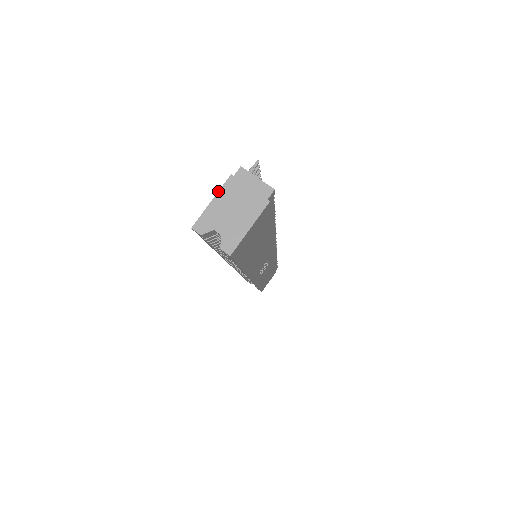
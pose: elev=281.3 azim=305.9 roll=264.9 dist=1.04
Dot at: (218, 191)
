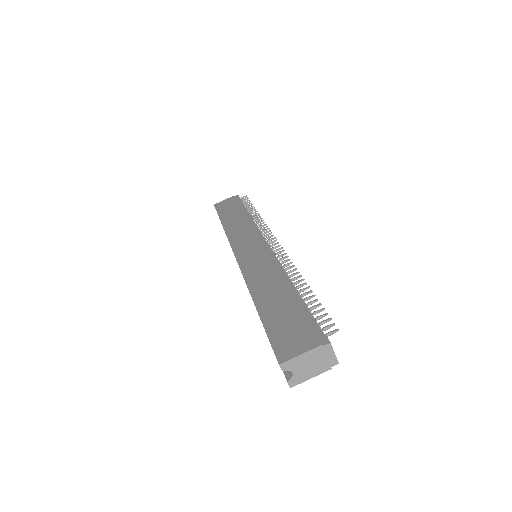
Dot at: (308, 351)
